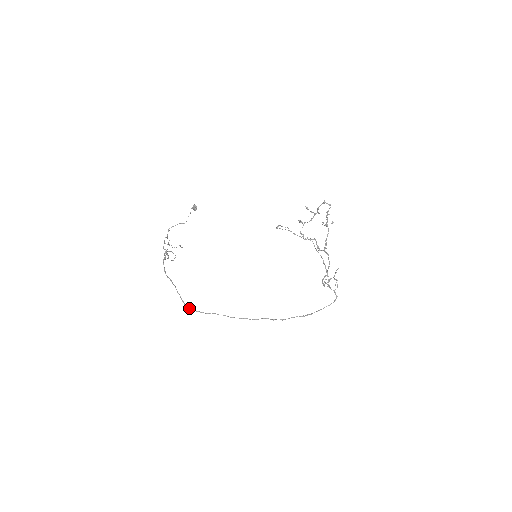
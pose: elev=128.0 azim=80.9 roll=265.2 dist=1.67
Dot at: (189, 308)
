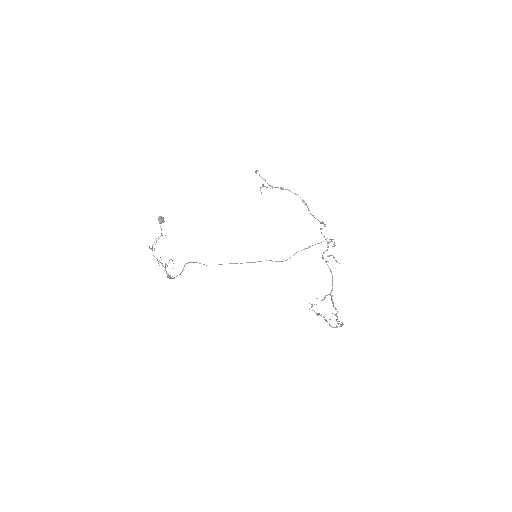
Dot at: occluded
